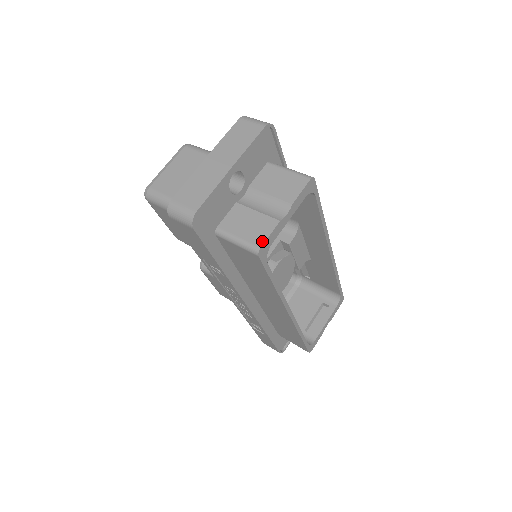
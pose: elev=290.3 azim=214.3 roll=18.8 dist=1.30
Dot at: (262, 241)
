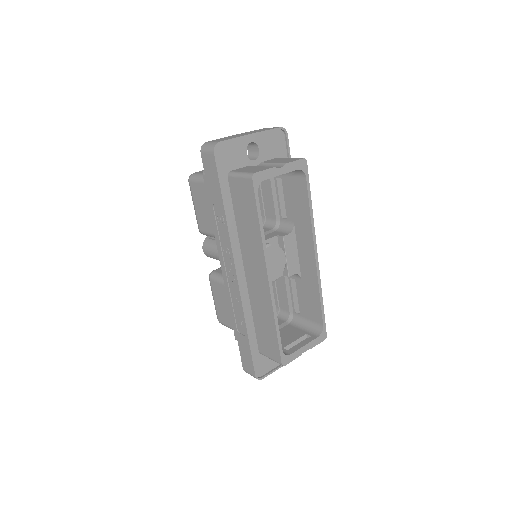
Dot at: (258, 171)
